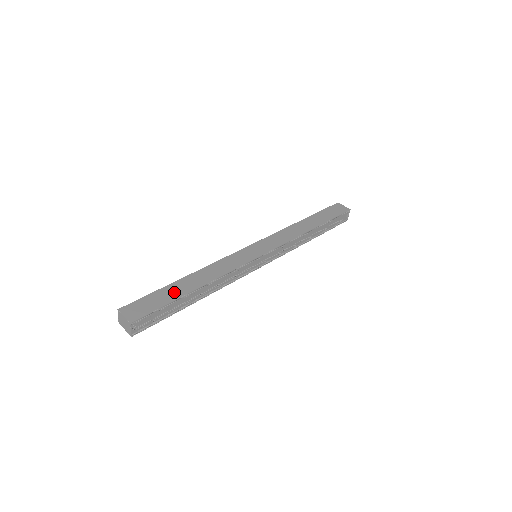
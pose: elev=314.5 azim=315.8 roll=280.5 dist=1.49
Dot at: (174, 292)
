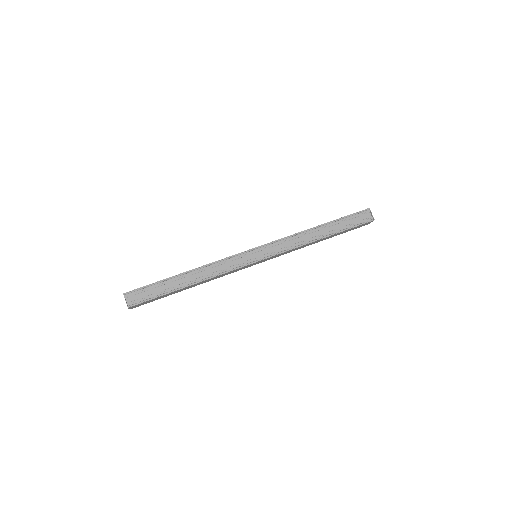
Dot at: occluded
